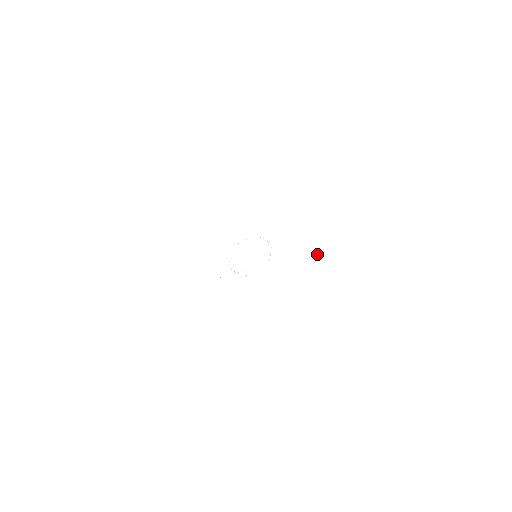
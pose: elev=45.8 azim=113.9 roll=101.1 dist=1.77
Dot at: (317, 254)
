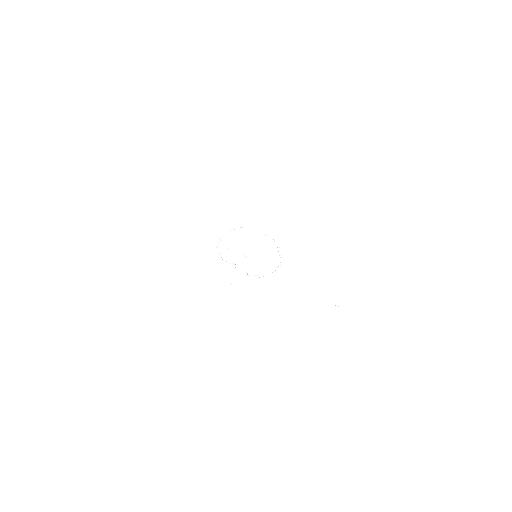
Dot at: (338, 299)
